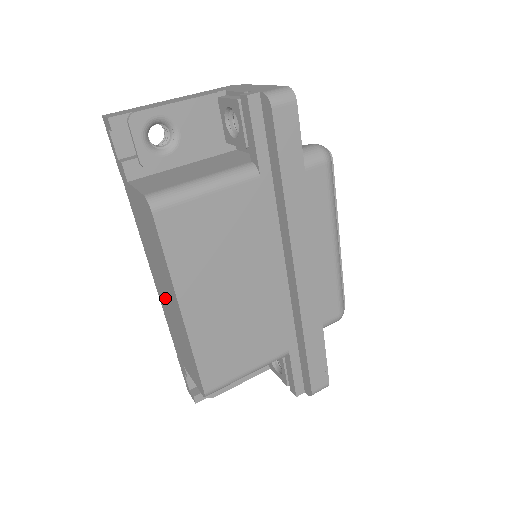
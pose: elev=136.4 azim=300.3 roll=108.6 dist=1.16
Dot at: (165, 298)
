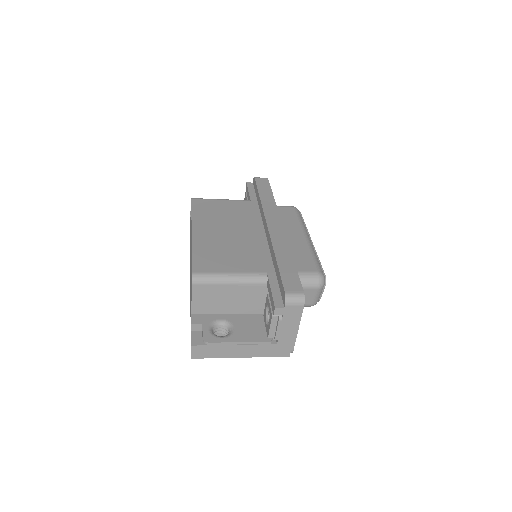
Dot at: occluded
